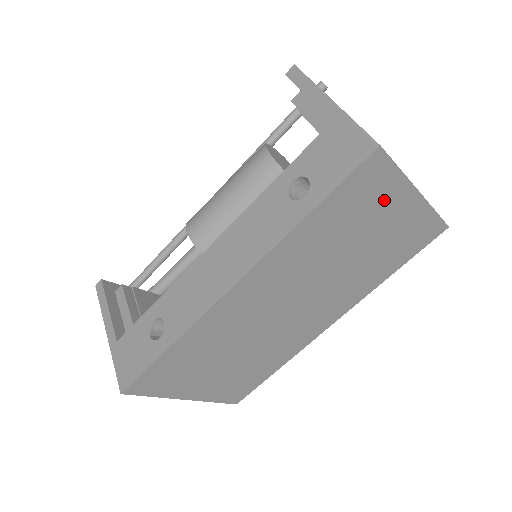
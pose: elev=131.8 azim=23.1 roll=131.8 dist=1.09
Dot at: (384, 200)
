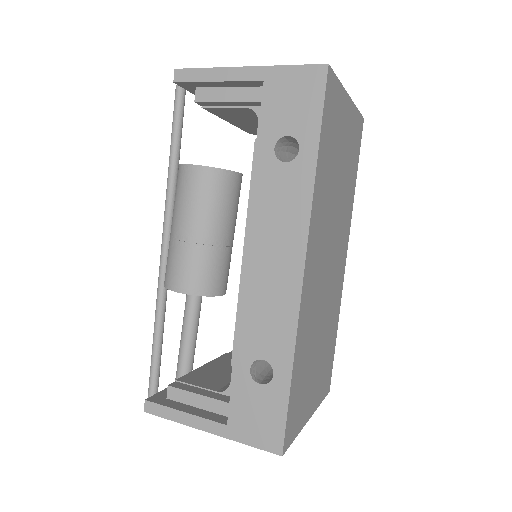
Dot at: (339, 116)
